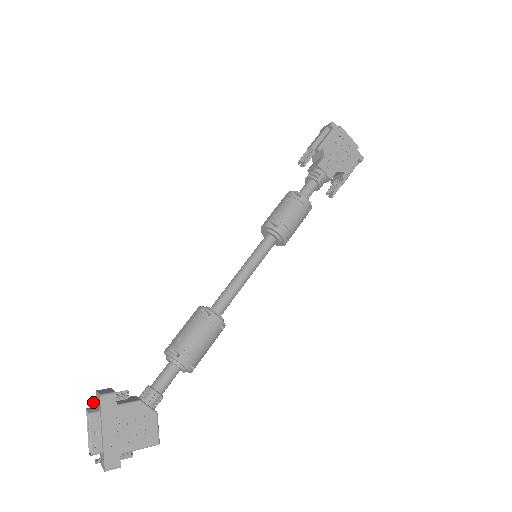
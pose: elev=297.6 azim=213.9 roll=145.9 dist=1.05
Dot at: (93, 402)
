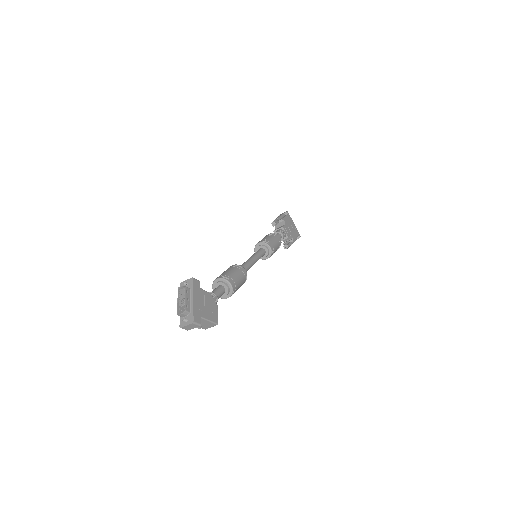
Dot at: (185, 283)
